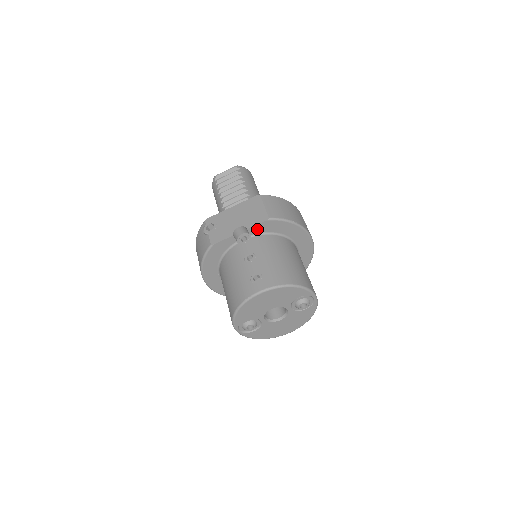
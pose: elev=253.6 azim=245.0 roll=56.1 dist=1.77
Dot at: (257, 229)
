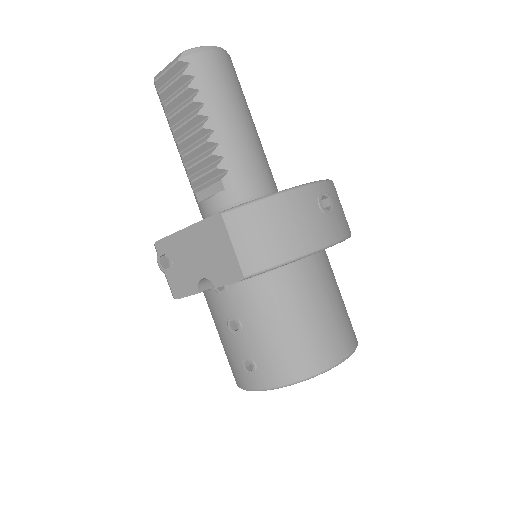
Dot at: occluded
